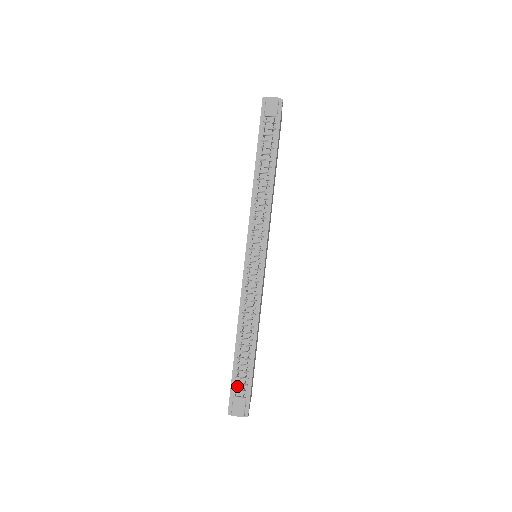
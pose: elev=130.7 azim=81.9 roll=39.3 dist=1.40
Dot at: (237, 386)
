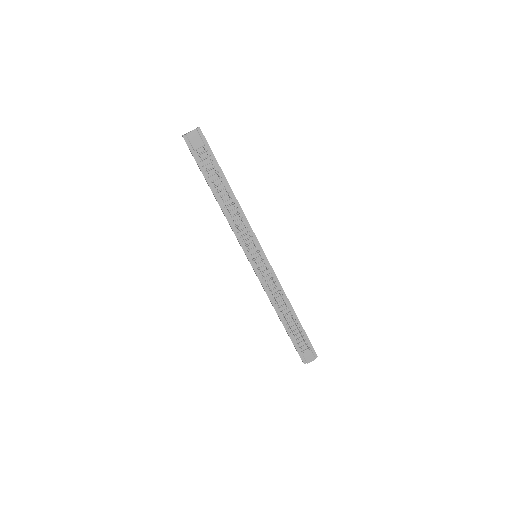
Dot at: (299, 345)
